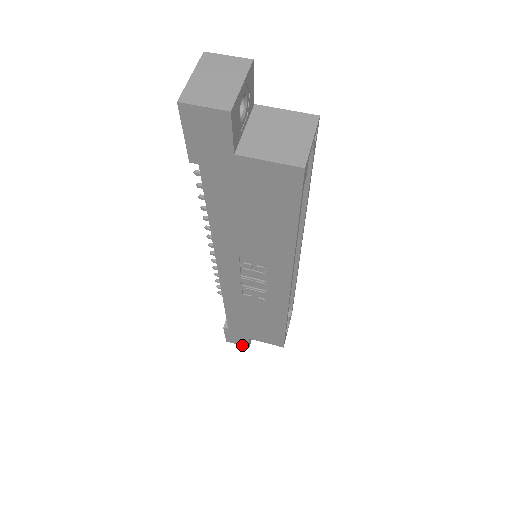
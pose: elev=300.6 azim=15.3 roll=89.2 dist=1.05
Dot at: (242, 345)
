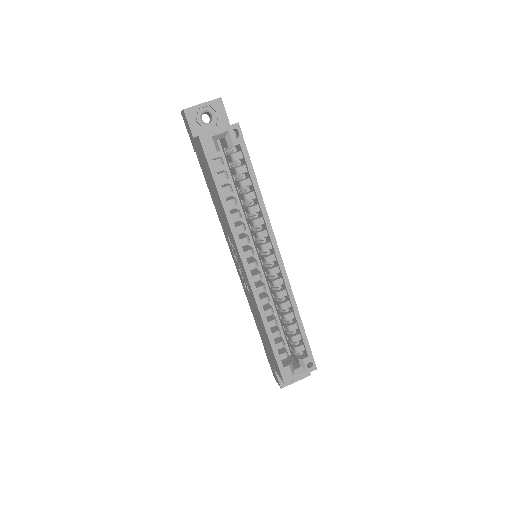
Dot at: occluded
